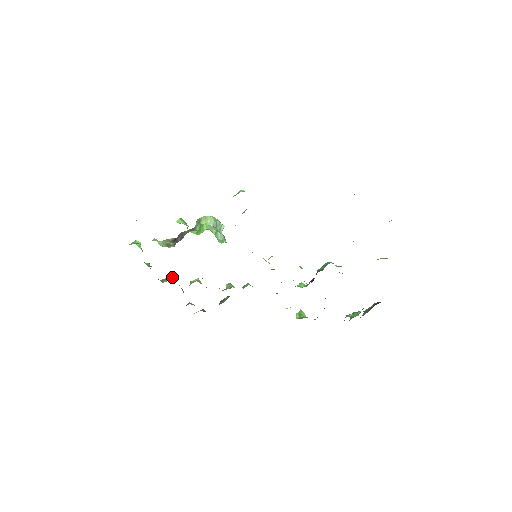
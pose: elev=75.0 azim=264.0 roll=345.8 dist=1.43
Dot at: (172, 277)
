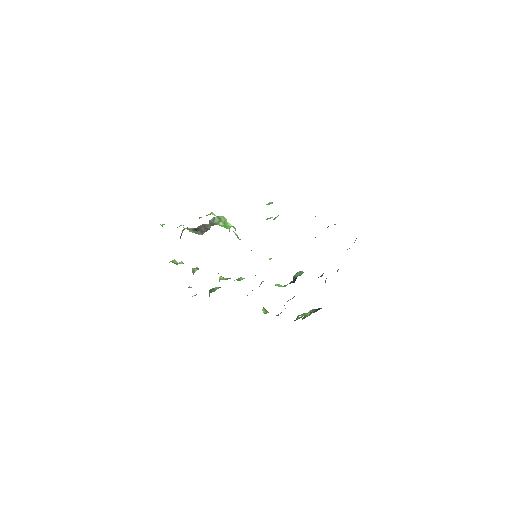
Dot at: (177, 262)
